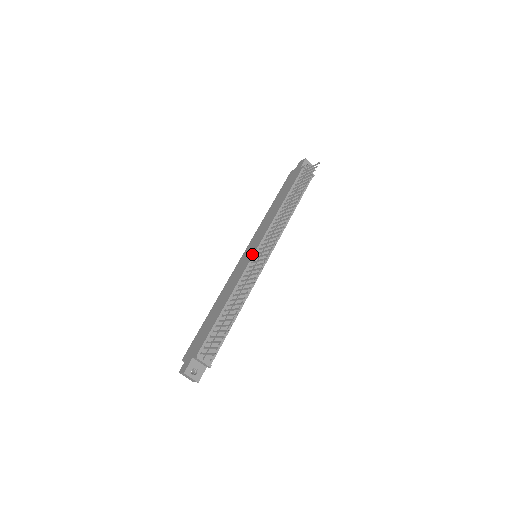
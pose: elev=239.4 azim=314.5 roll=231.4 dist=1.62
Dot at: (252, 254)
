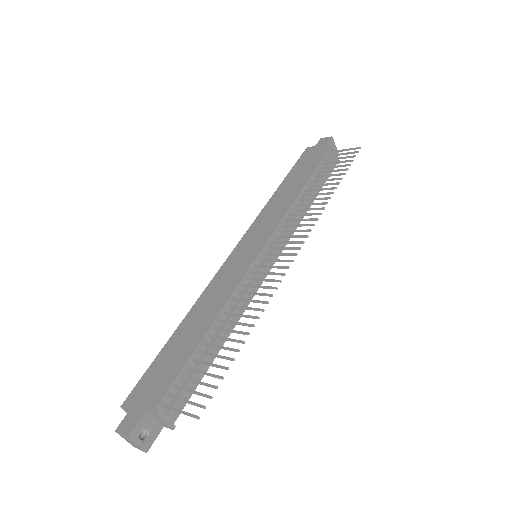
Dot at: (256, 253)
